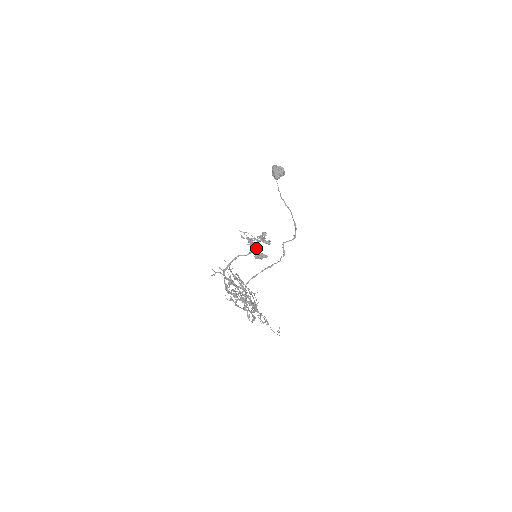
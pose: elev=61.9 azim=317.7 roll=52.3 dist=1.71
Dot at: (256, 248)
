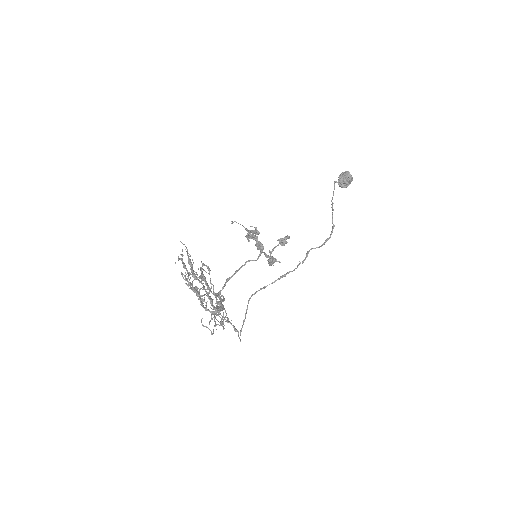
Dot at: (259, 247)
